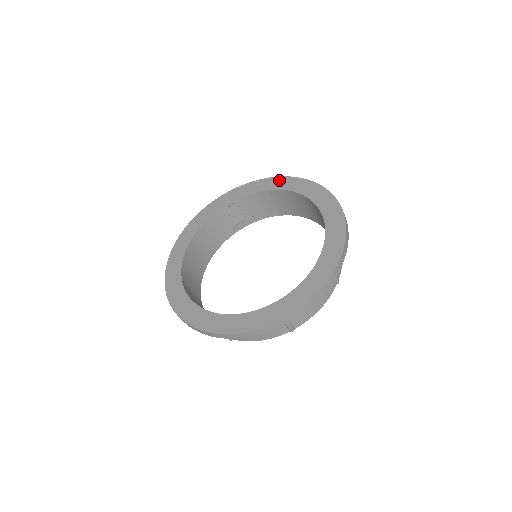
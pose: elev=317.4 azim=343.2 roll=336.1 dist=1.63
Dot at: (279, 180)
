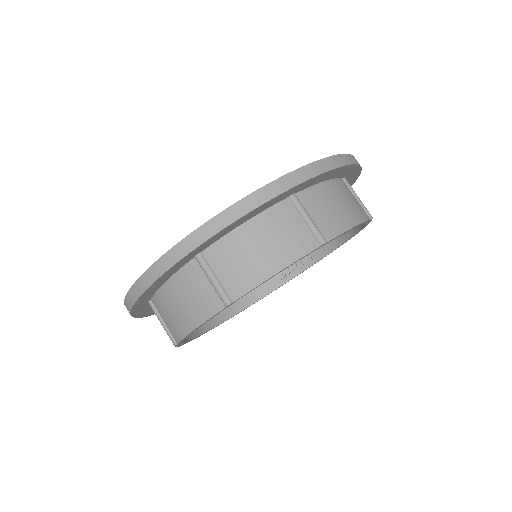
Dot at: occluded
